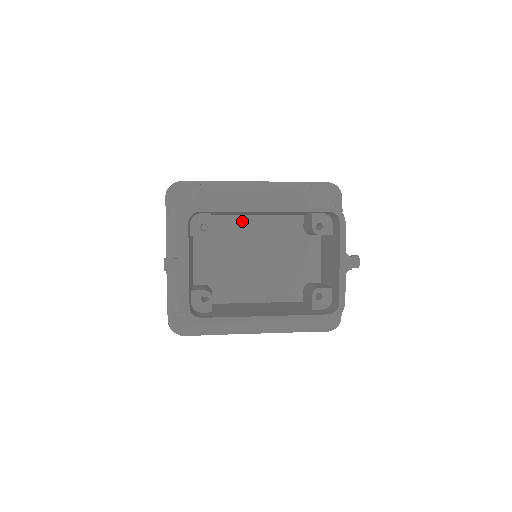
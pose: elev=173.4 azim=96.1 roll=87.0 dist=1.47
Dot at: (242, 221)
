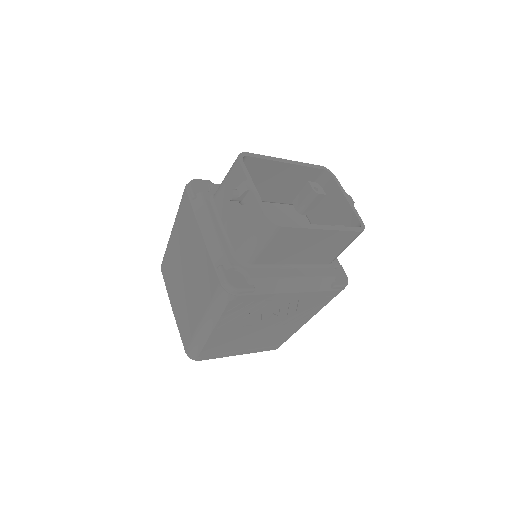
Dot at: occluded
